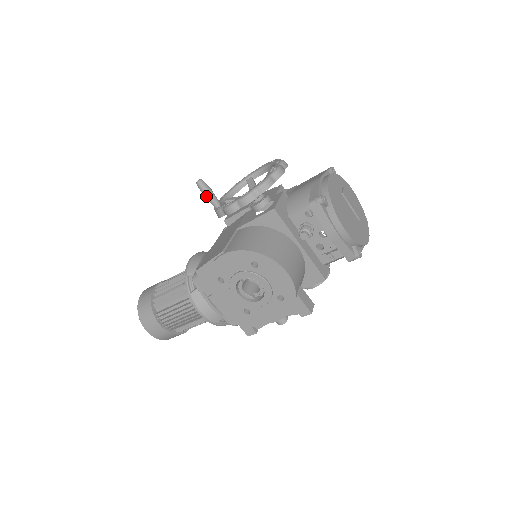
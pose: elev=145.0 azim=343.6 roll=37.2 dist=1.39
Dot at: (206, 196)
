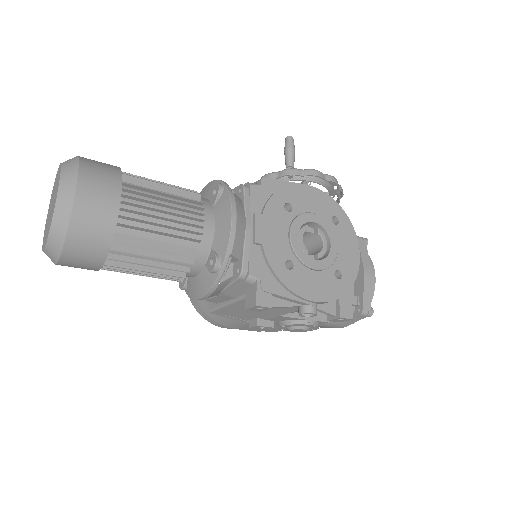
Dot at: (292, 150)
